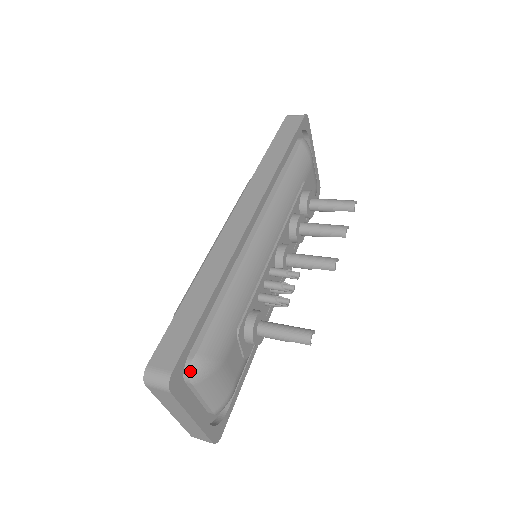
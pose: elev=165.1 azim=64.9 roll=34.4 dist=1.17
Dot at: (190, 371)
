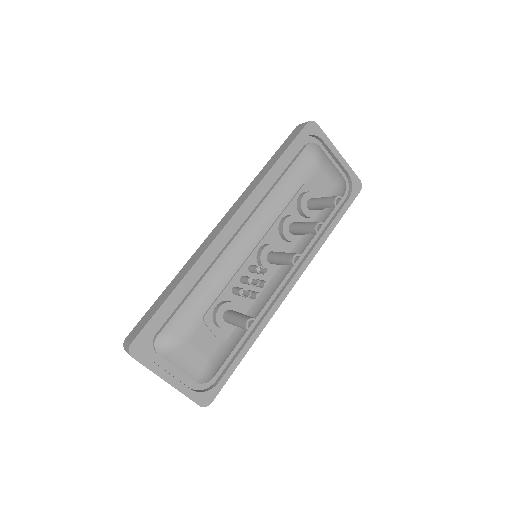
Dot at: (155, 344)
